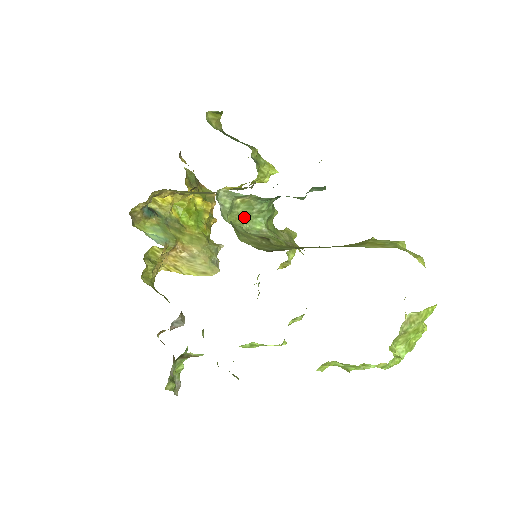
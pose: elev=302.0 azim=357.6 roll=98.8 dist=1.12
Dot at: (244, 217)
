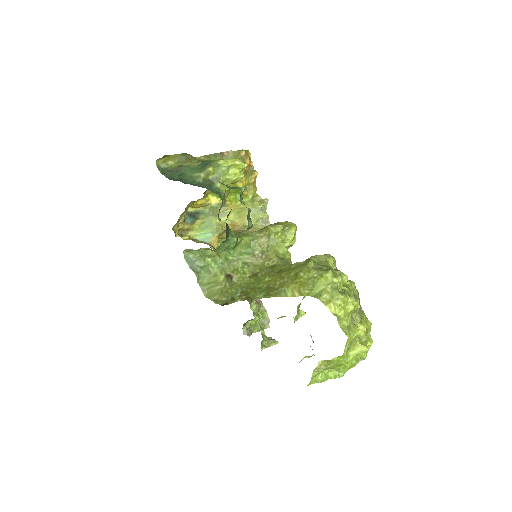
Dot at: (217, 253)
